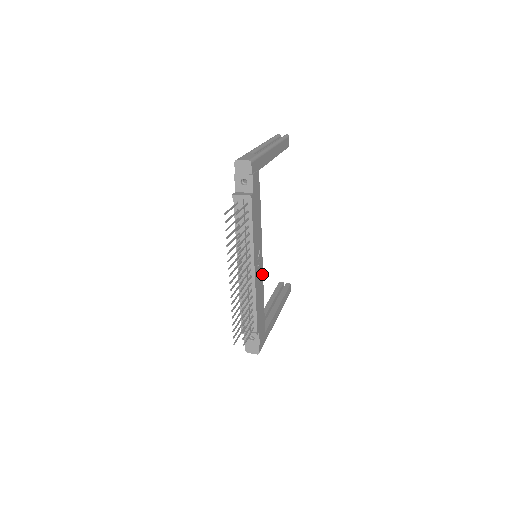
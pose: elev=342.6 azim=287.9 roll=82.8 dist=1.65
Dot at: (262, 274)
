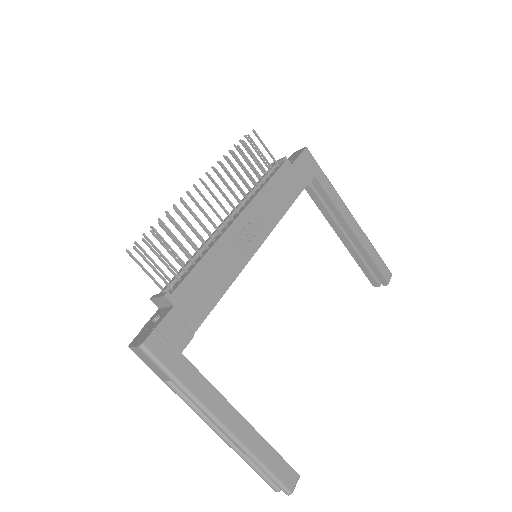
Dot at: (245, 261)
